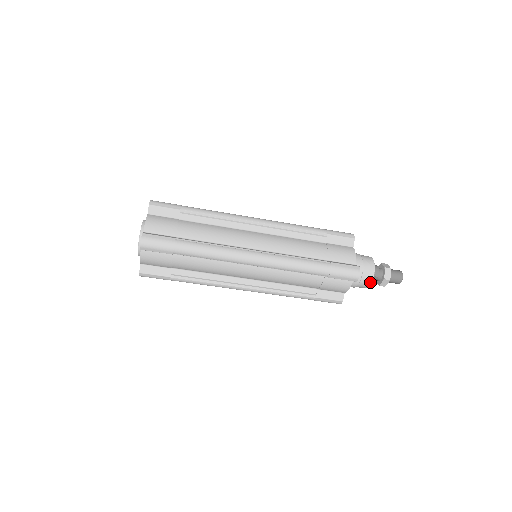
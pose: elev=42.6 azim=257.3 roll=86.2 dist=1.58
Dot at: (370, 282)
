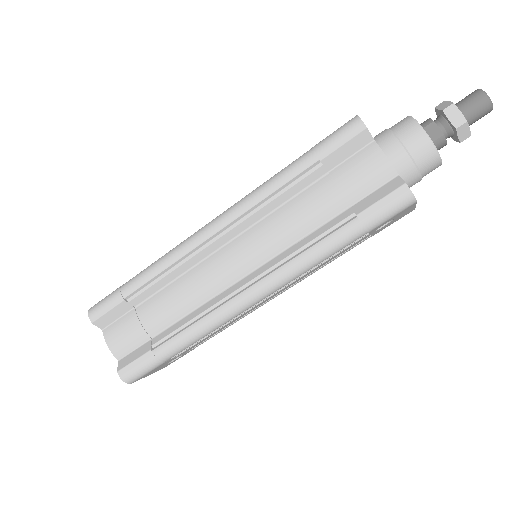
Dot at: (418, 129)
